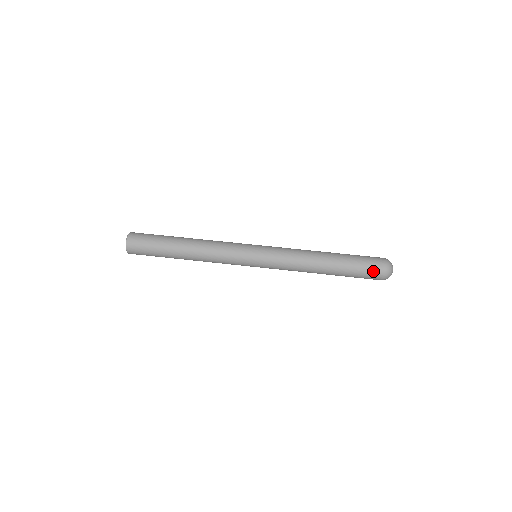
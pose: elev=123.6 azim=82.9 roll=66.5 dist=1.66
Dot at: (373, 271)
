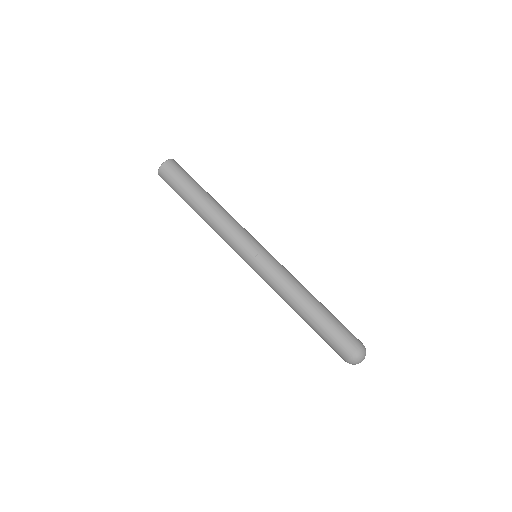
Dot at: (339, 351)
